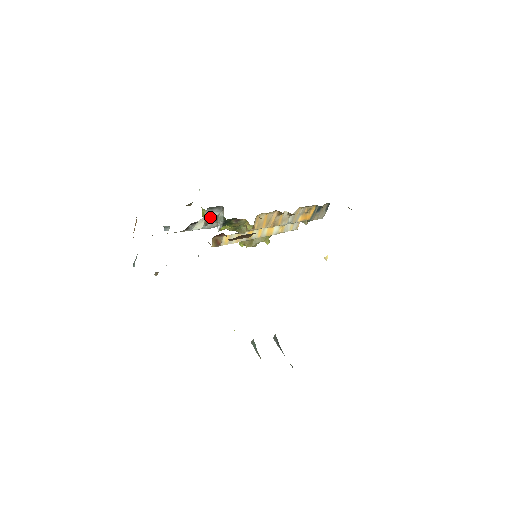
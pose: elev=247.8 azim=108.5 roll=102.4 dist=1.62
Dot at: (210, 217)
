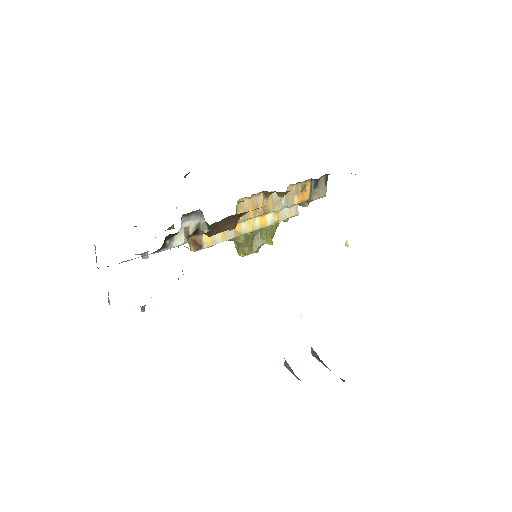
Dot at: (189, 227)
